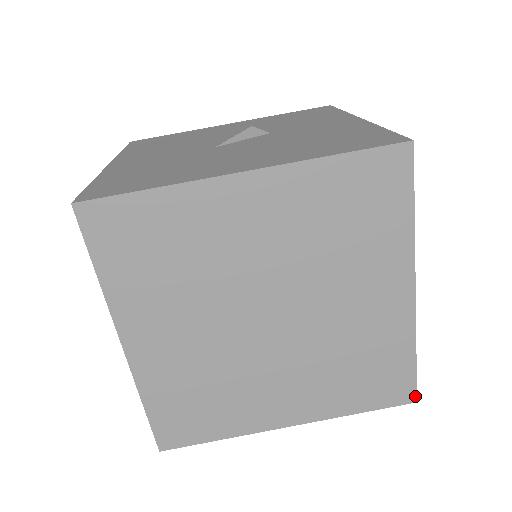
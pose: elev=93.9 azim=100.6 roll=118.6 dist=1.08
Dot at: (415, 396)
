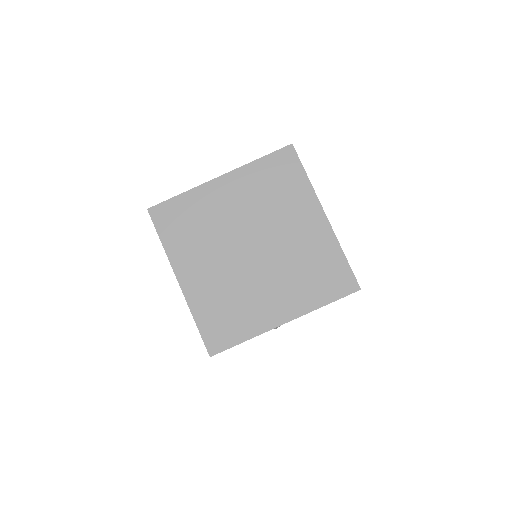
Dot at: (358, 285)
